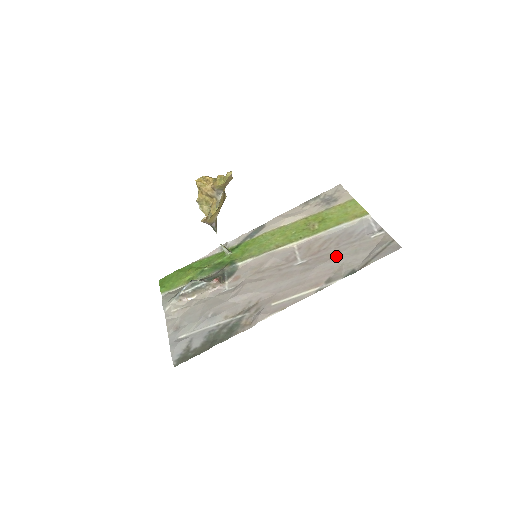
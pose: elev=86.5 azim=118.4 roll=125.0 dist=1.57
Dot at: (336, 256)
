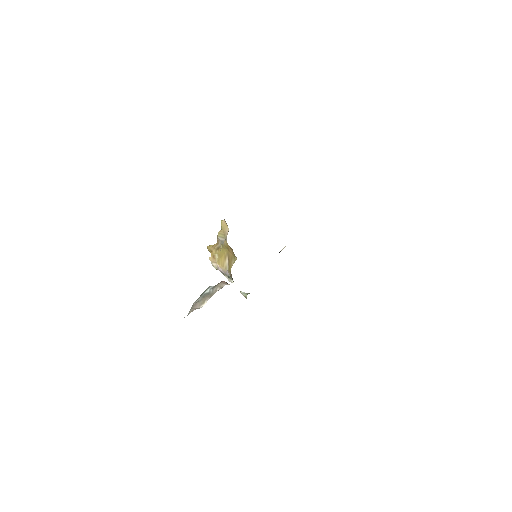
Dot at: occluded
